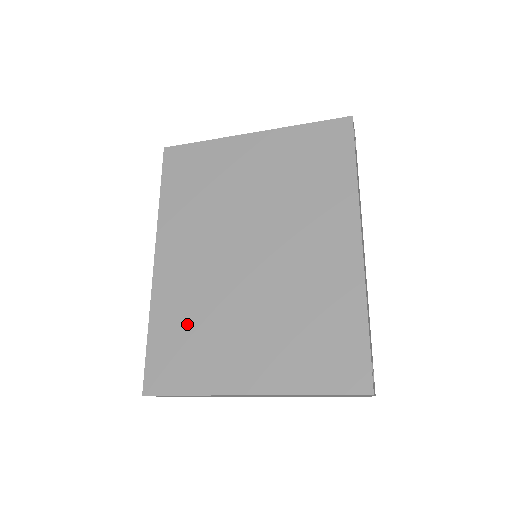
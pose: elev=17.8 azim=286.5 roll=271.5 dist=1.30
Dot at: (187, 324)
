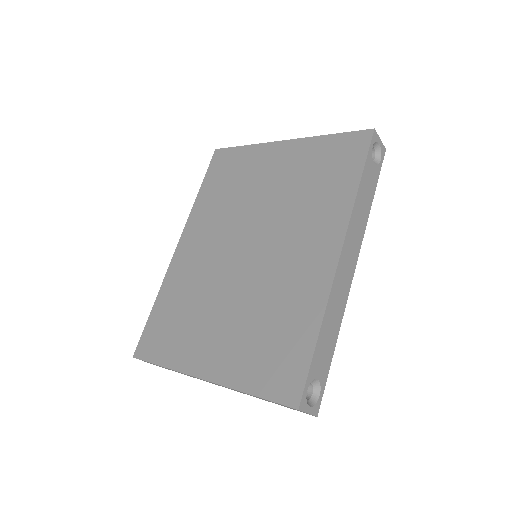
Dot at: (180, 305)
